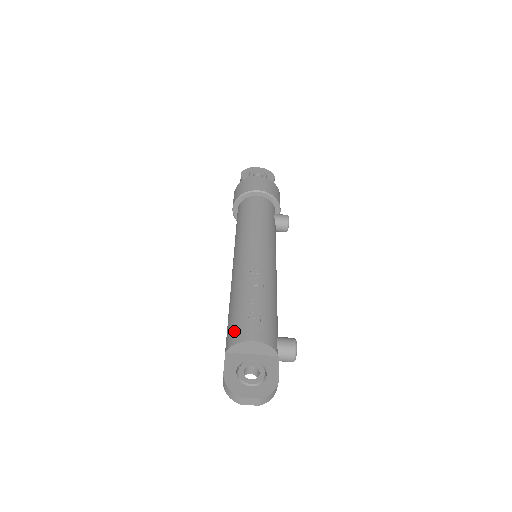
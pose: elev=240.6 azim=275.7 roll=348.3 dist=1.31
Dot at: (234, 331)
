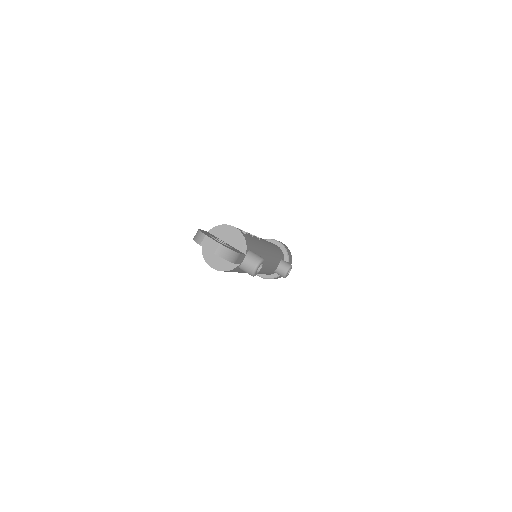
Dot at: occluded
